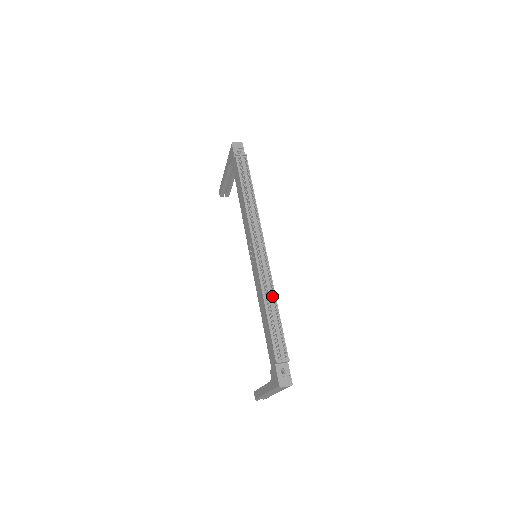
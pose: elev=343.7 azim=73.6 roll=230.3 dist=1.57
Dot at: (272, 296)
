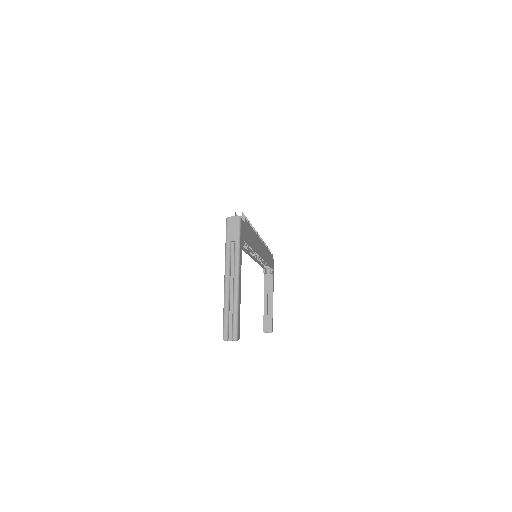
Dot at: occluded
